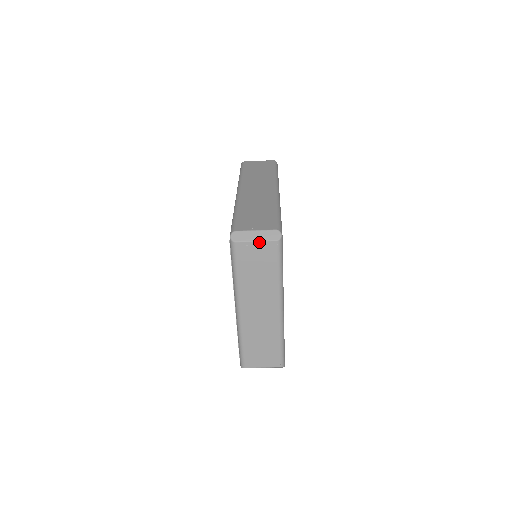
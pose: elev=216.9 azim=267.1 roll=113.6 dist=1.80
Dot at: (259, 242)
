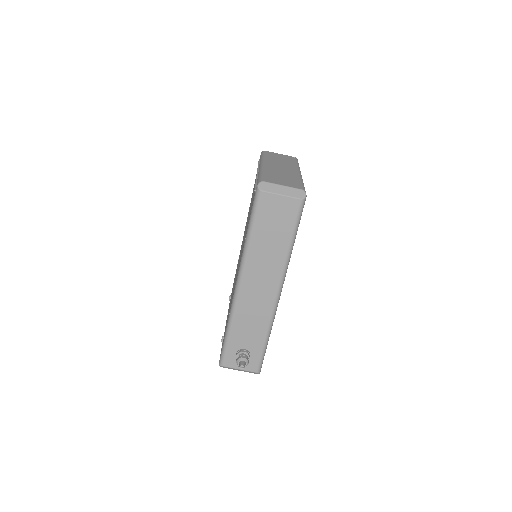
Dot at: (283, 155)
